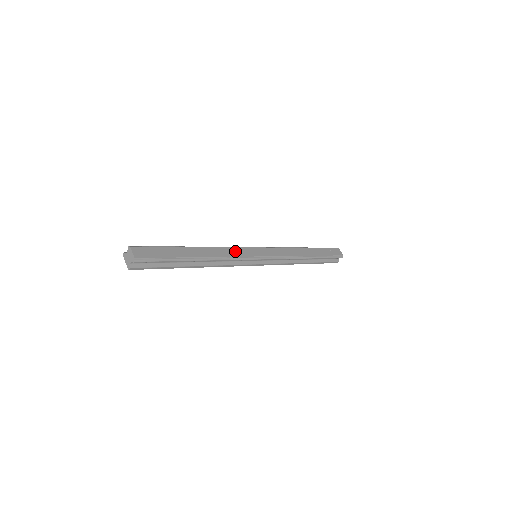
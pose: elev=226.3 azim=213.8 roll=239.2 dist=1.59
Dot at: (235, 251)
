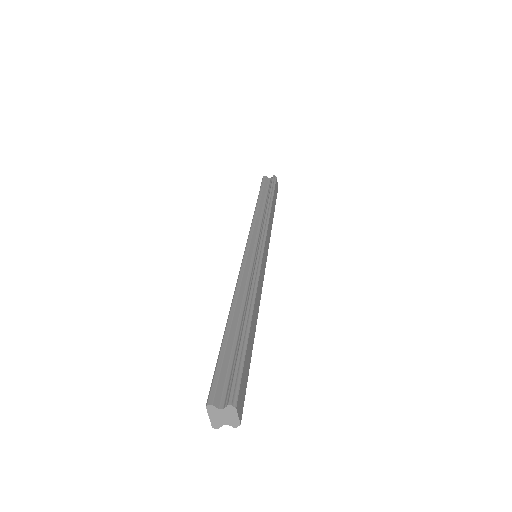
Dot at: (261, 279)
